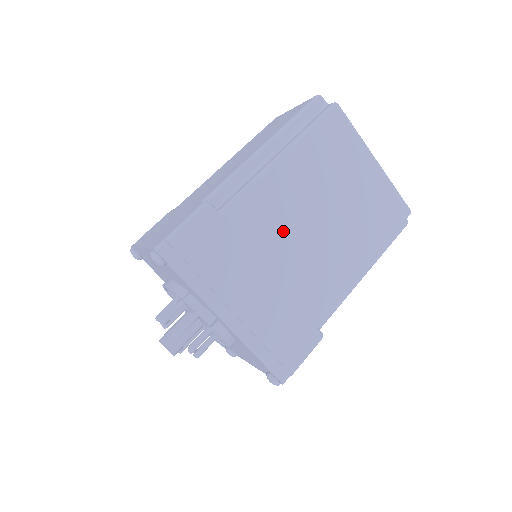
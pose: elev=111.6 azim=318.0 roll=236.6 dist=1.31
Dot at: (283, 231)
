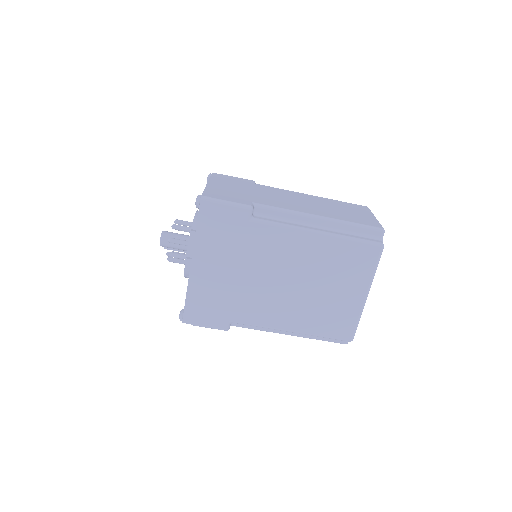
Dot at: (271, 265)
